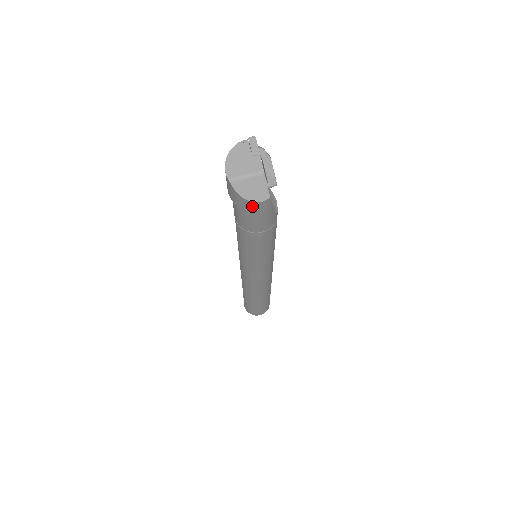
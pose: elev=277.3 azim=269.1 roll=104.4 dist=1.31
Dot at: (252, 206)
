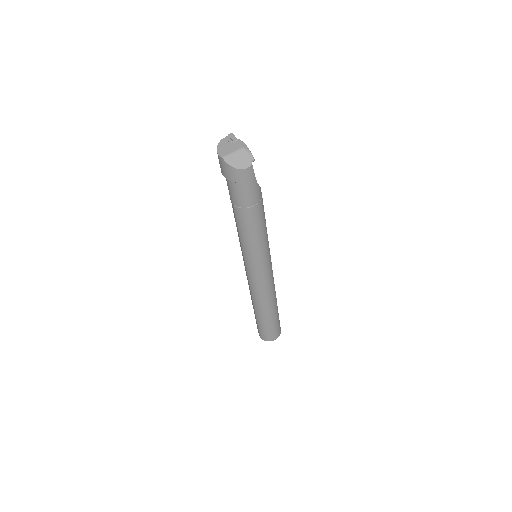
Dot at: (242, 174)
